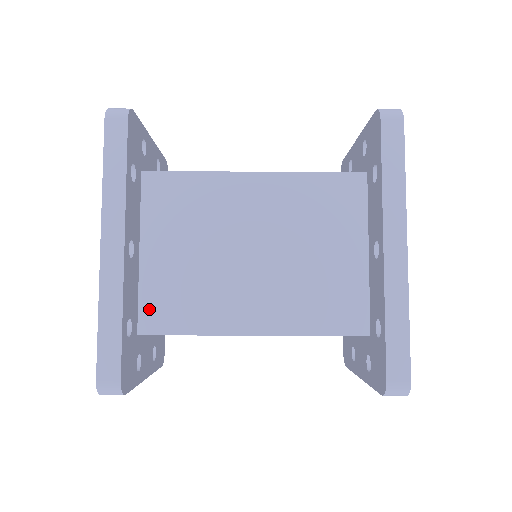
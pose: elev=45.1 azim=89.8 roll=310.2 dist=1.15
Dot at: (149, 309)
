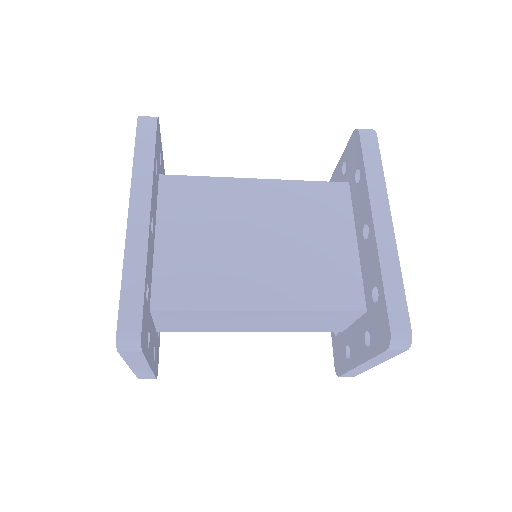
Dot at: (162, 287)
